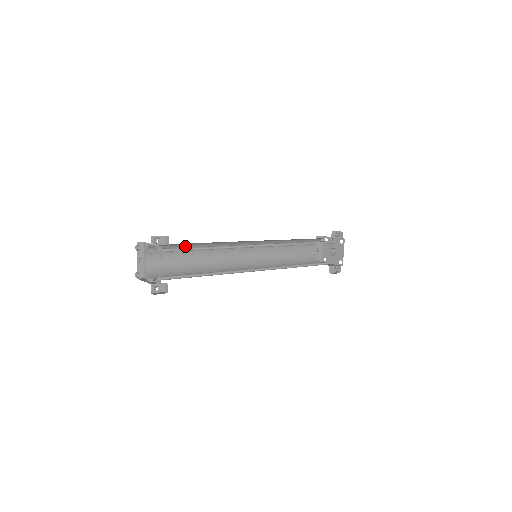
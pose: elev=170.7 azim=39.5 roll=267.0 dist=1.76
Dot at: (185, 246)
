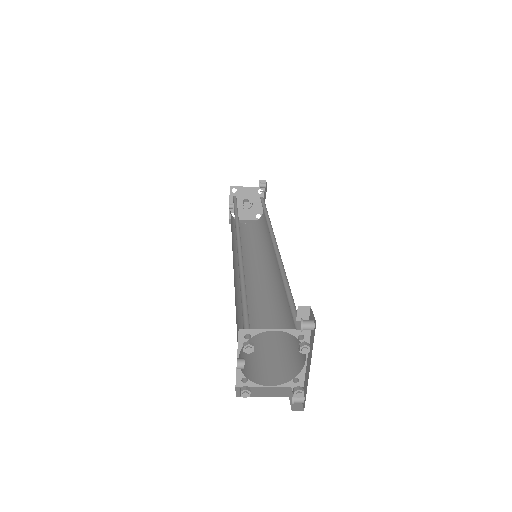
Dot at: (246, 295)
